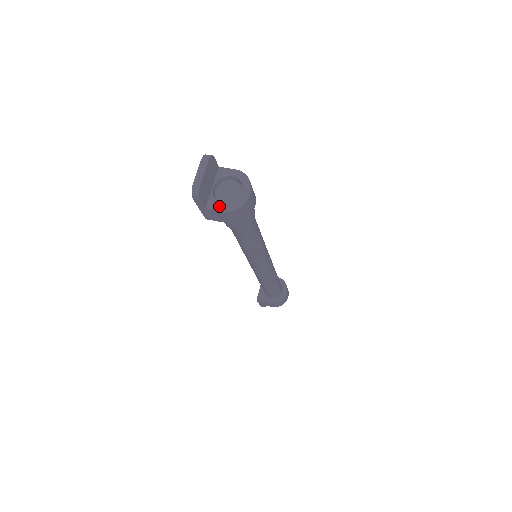
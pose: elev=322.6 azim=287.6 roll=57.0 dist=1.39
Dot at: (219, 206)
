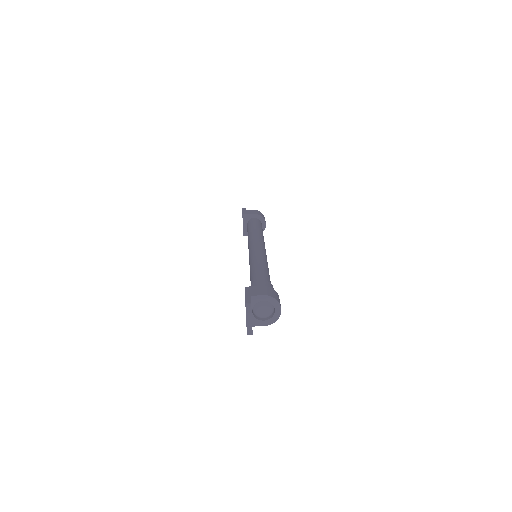
Dot at: (262, 323)
